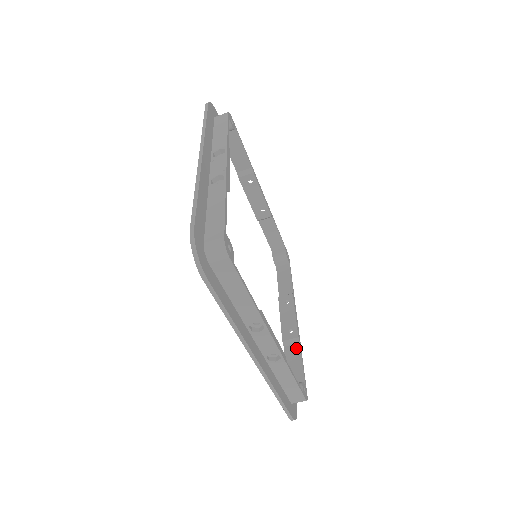
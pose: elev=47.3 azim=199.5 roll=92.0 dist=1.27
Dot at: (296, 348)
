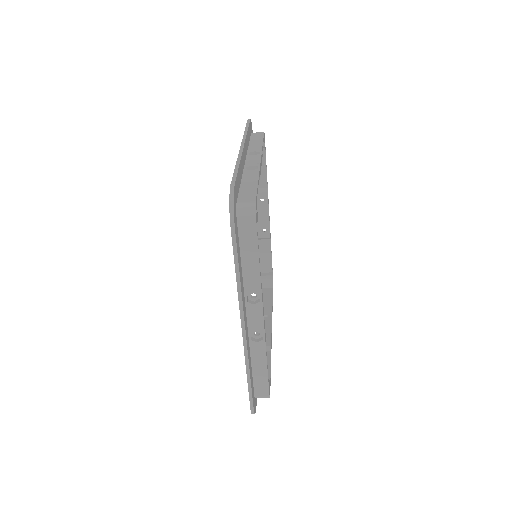
Dot at: (267, 354)
